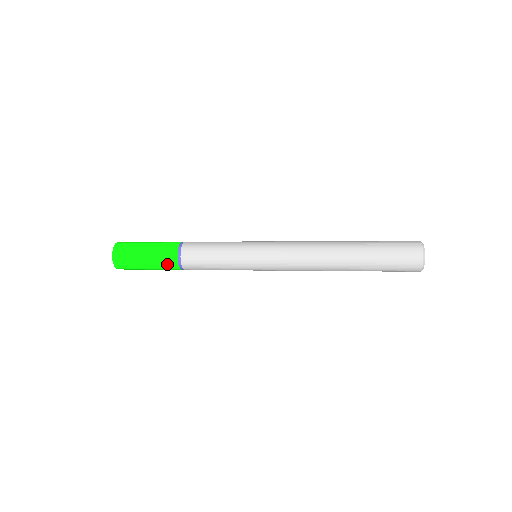
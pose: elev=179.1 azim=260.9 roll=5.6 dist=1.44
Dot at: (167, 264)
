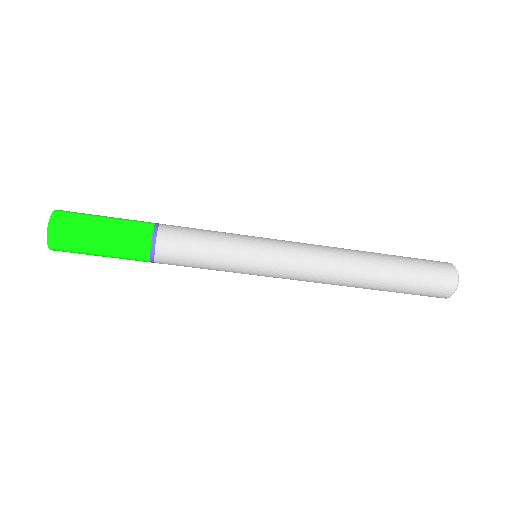
Dot at: (133, 248)
